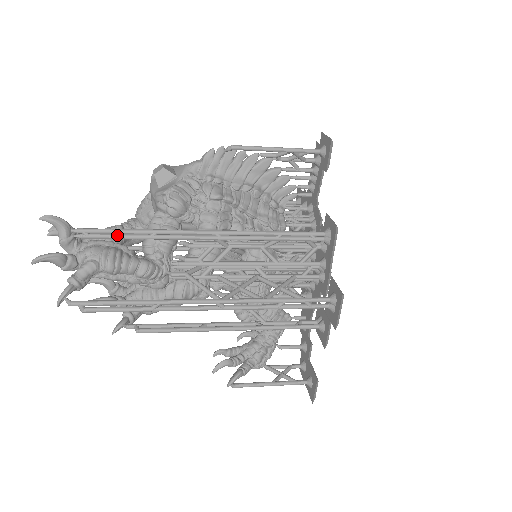
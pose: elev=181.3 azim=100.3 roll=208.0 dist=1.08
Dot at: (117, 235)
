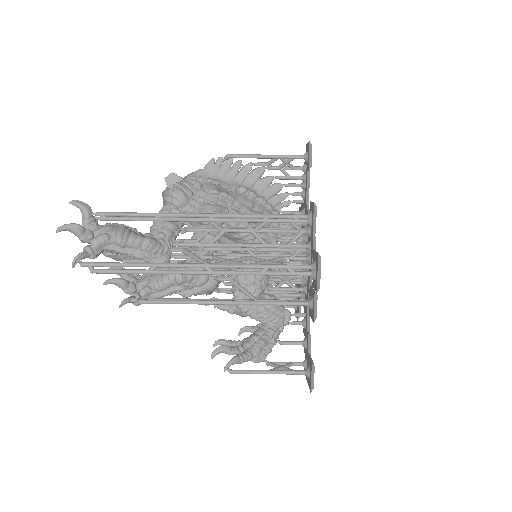
Dot at: (128, 217)
